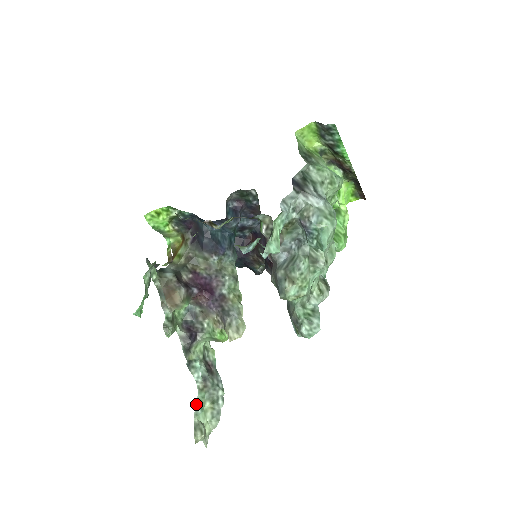
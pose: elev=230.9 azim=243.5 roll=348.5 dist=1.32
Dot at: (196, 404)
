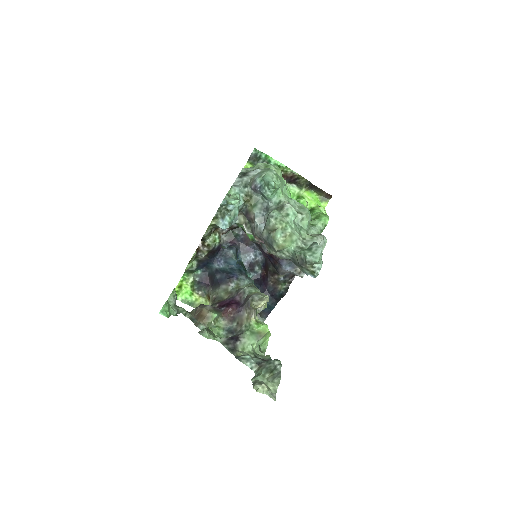
Dot at: (253, 377)
